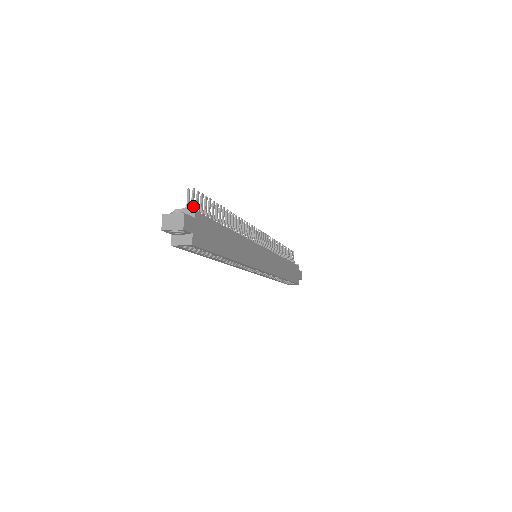
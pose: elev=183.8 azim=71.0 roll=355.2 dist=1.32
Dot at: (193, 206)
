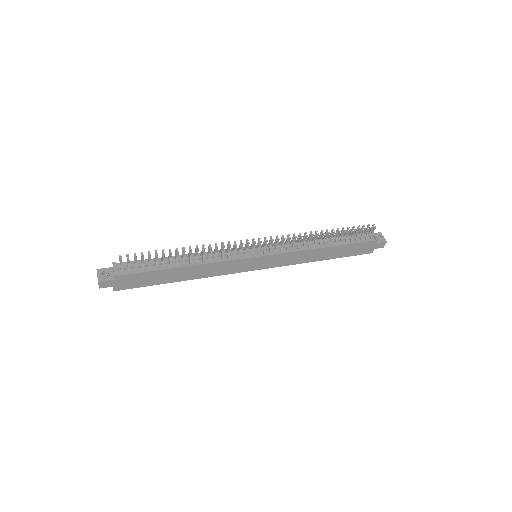
Dot at: (120, 268)
